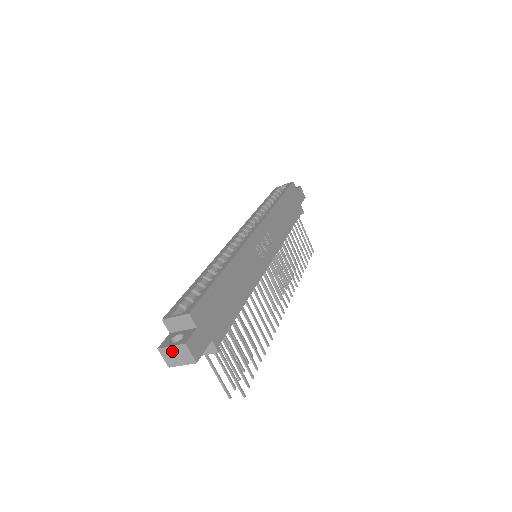
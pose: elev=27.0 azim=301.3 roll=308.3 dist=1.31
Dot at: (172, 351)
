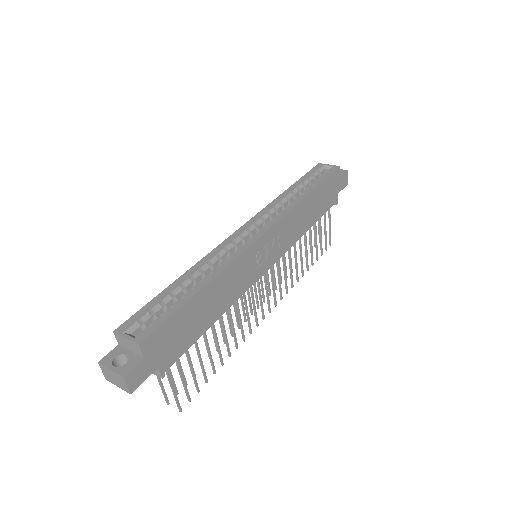
Dot at: (110, 373)
